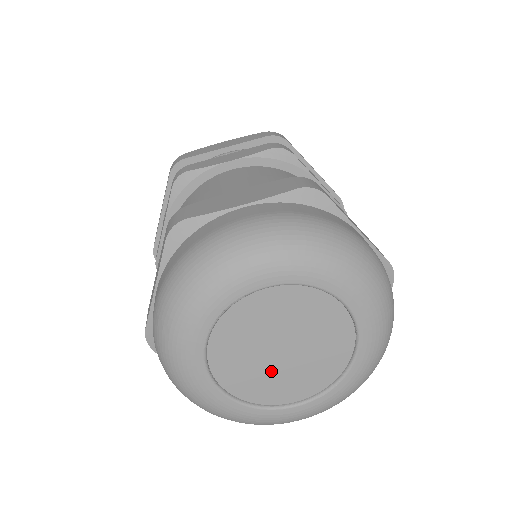
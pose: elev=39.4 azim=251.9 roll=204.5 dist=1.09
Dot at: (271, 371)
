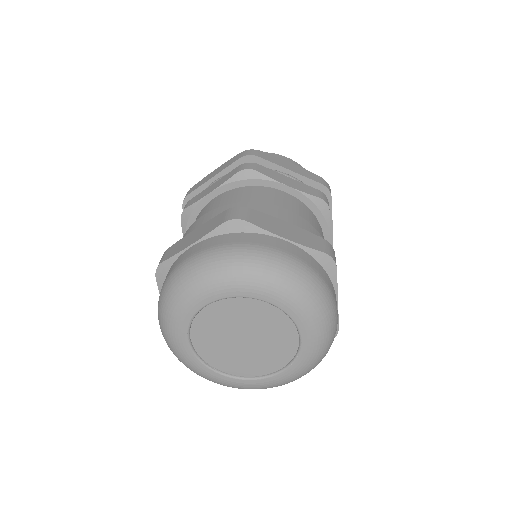
Dot at: (245, 354)
